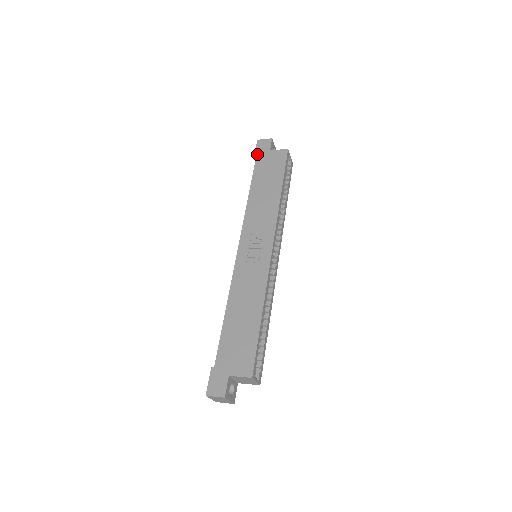
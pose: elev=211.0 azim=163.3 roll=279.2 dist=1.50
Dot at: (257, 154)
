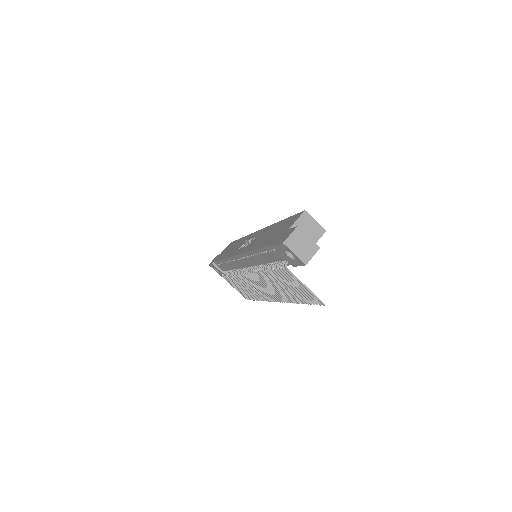
Dot at: (213, 262)
